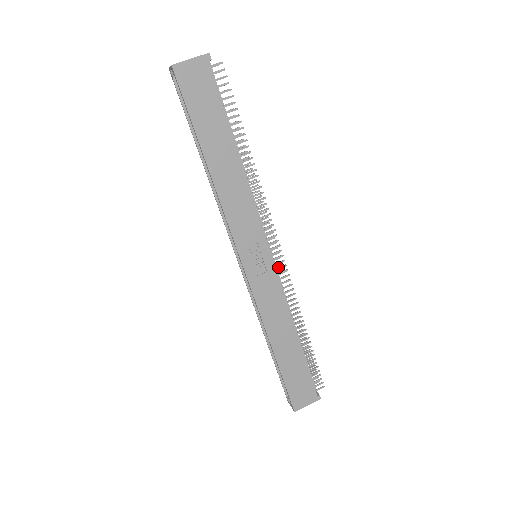
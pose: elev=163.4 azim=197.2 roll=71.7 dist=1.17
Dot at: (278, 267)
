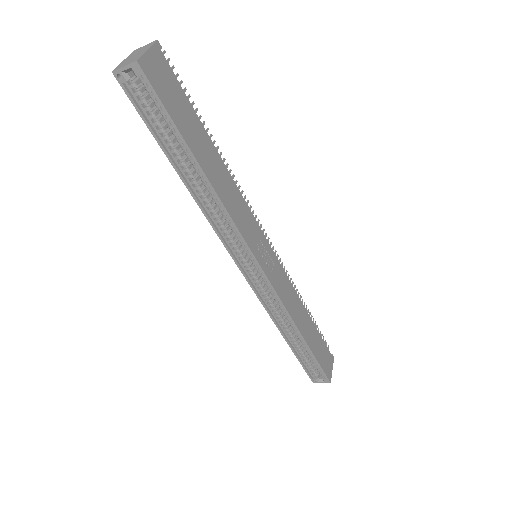
Dot at: occluded
